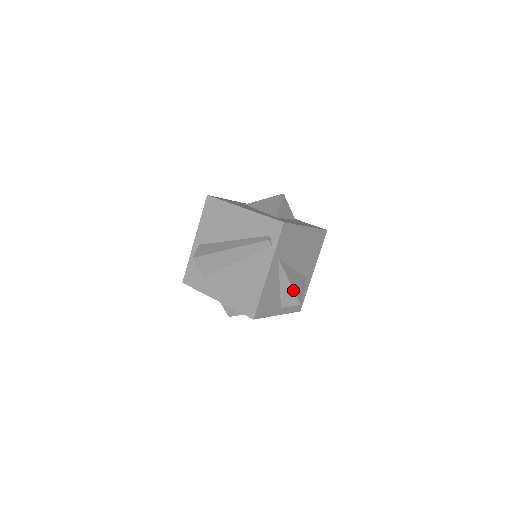
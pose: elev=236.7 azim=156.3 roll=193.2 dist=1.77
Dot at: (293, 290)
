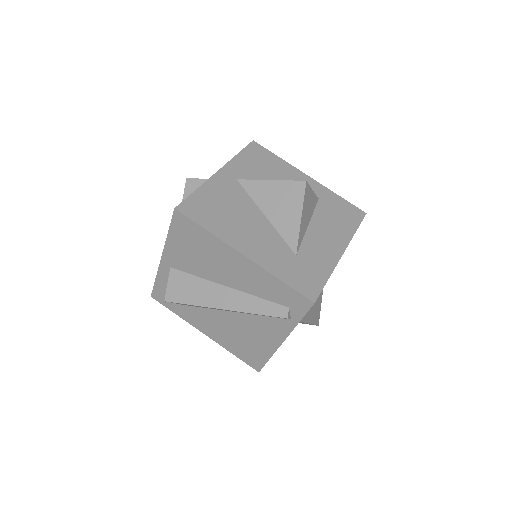
Dot at: occluded
